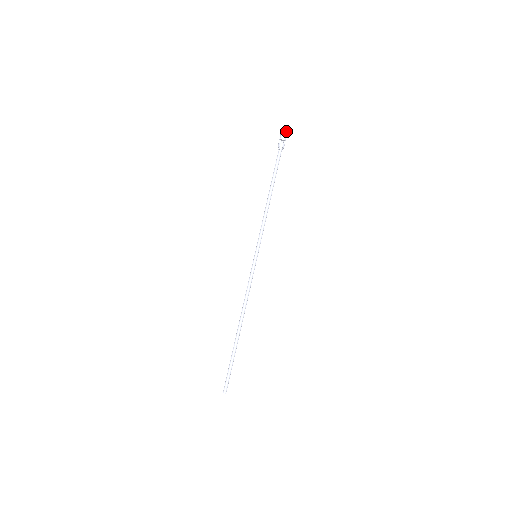
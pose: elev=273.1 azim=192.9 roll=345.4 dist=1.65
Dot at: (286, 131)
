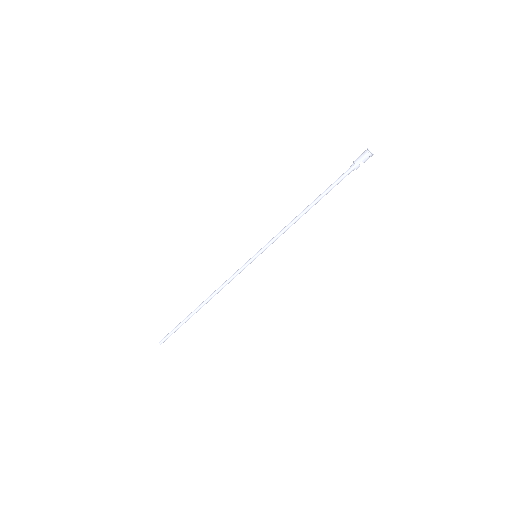
Dot at: occluded
